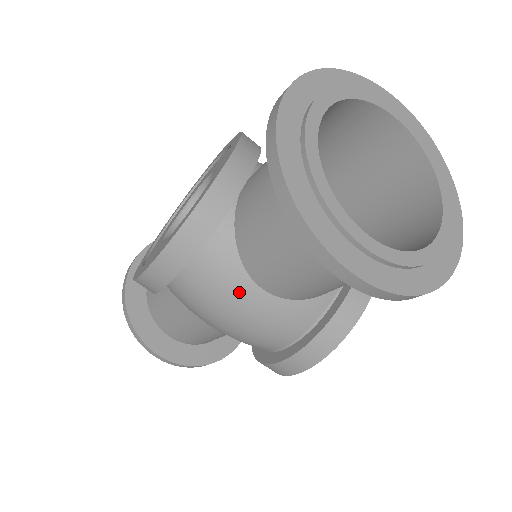
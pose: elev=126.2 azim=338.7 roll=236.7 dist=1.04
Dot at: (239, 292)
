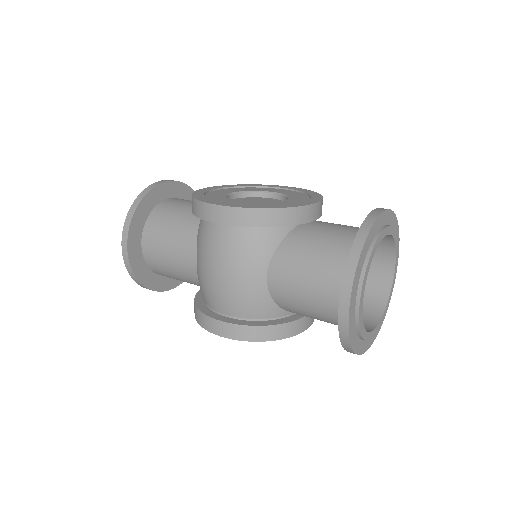
Dot at: (255, 266)
